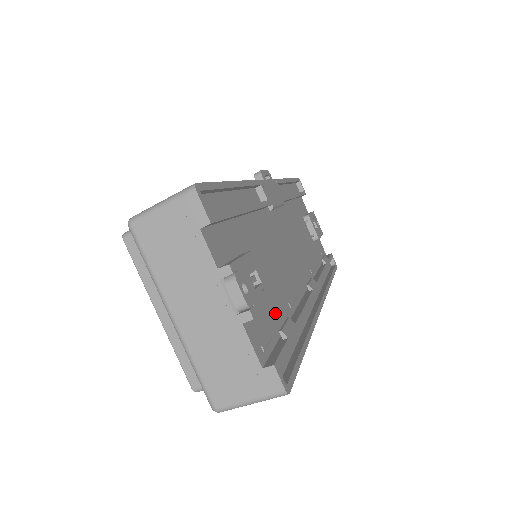
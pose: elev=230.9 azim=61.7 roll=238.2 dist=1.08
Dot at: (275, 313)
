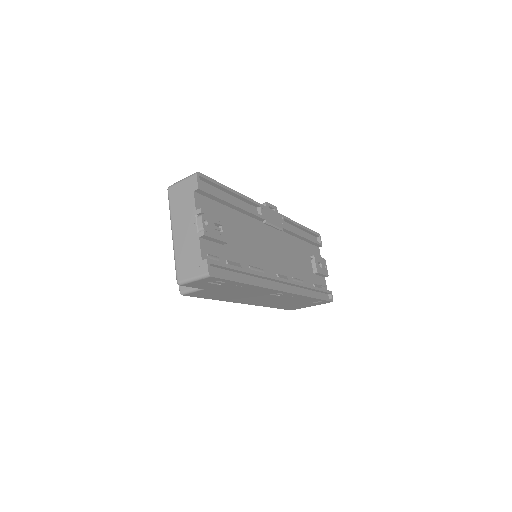
Dot at: (231, 257)
